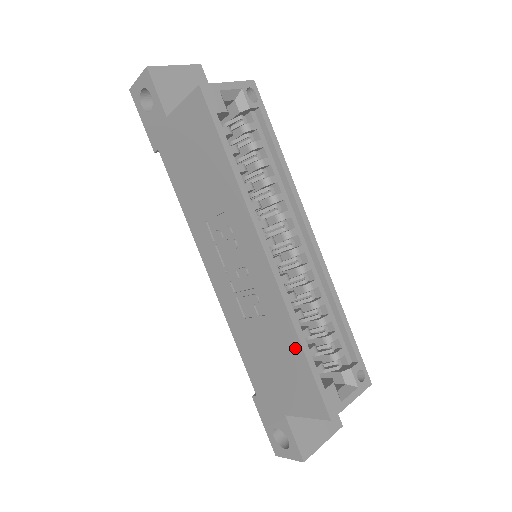
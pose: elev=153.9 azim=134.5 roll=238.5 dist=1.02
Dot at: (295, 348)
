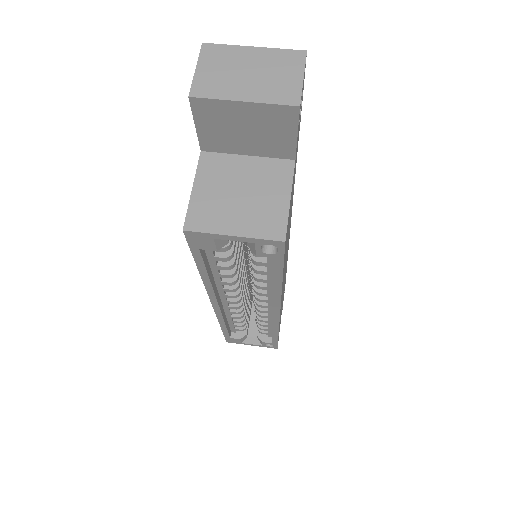
Dot at: occluded
